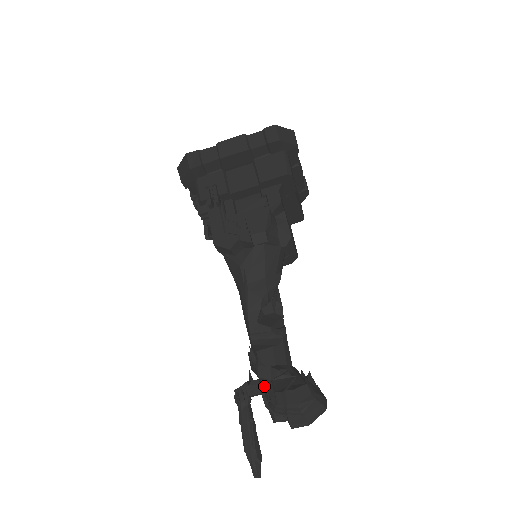
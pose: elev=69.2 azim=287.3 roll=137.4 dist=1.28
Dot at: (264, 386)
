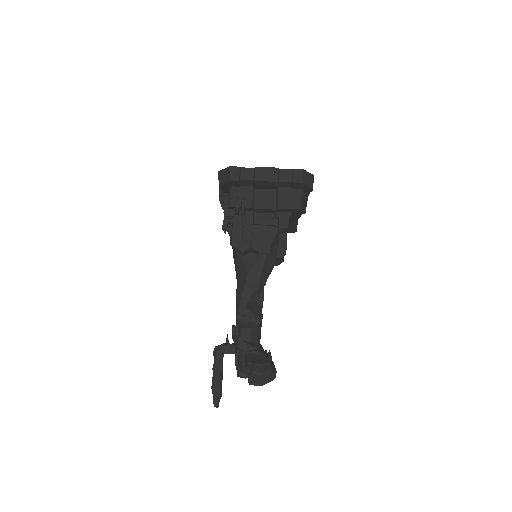
Dot at: (239, 353)
